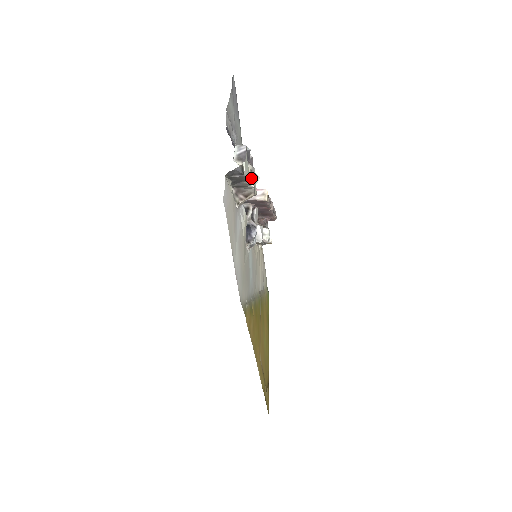
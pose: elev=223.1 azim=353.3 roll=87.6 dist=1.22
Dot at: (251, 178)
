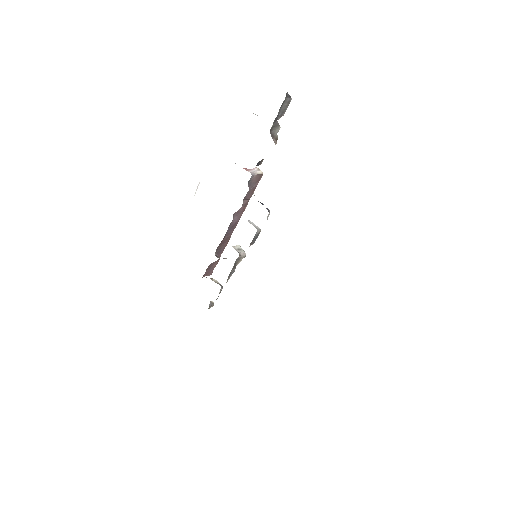
Dot at: occluded
